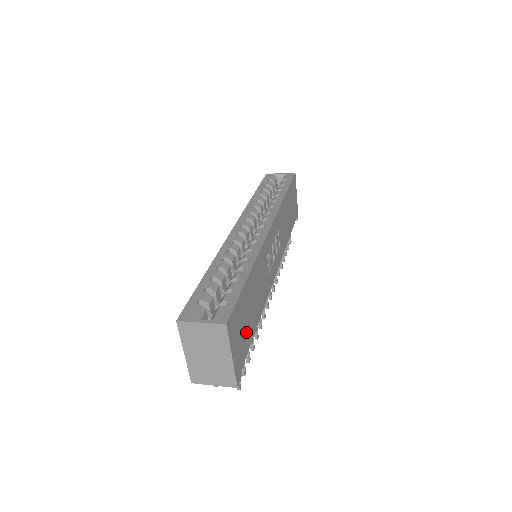
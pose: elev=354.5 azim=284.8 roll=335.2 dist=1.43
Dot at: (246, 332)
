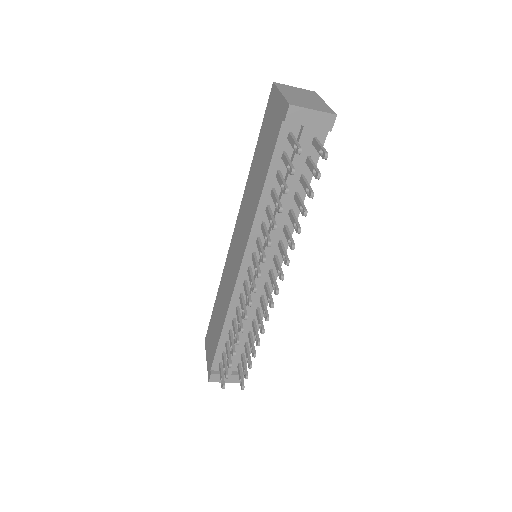
Dot at: occluded
